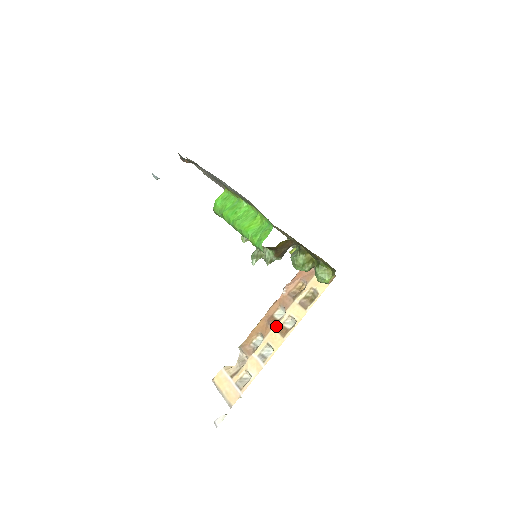
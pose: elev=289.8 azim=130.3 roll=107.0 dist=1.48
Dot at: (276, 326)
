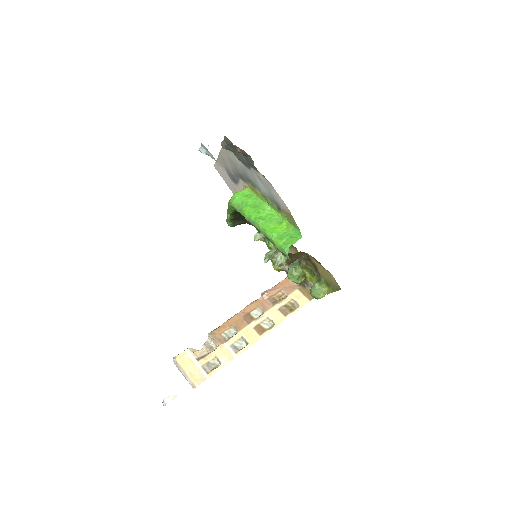
Dot at: (253, 323)
